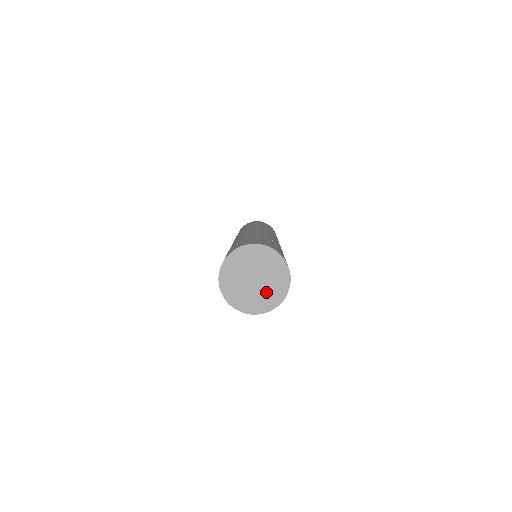
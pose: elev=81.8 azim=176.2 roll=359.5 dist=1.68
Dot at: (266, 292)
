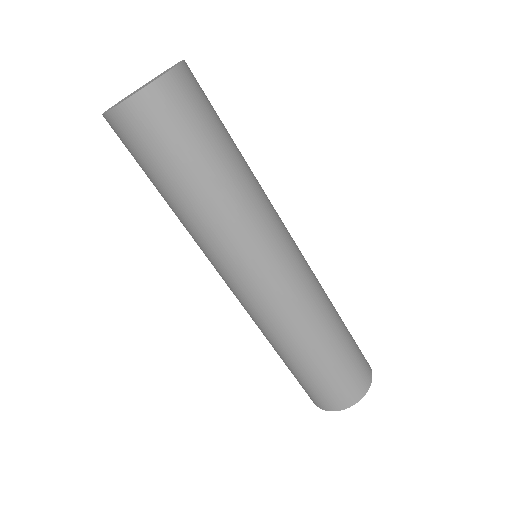
Dot at: occluded
